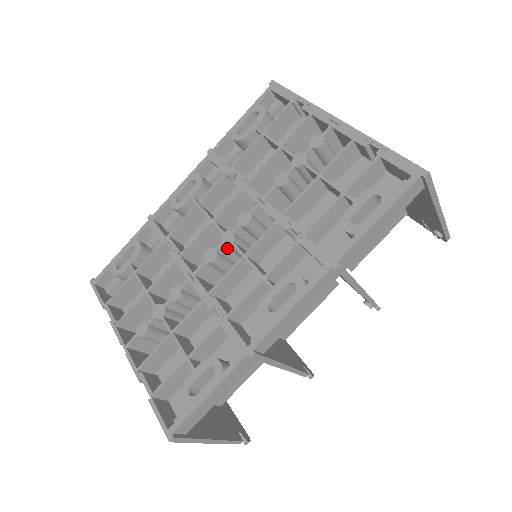
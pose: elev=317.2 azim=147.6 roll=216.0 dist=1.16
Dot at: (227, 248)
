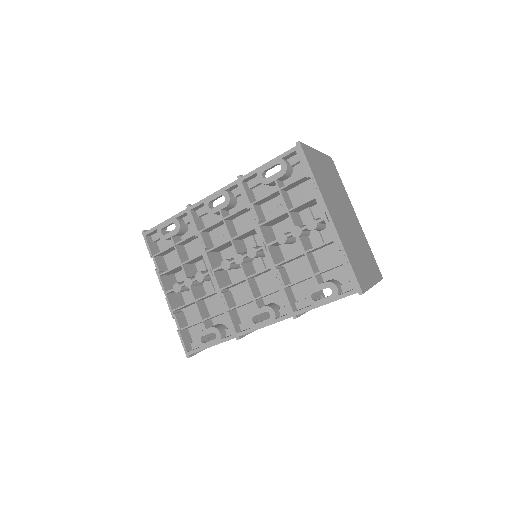
Dot at: occluded
